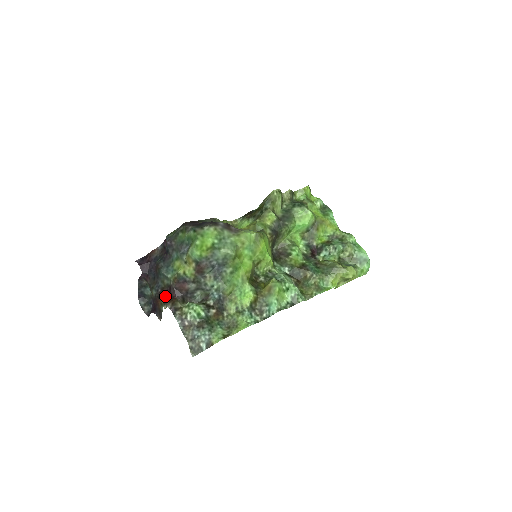
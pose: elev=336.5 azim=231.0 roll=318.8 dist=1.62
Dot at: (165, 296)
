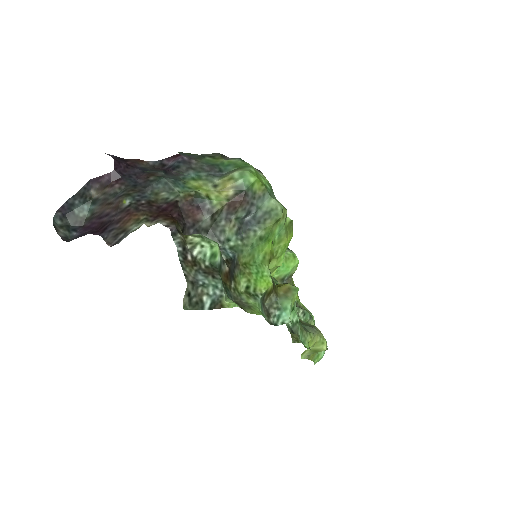
Dot at: (153, 211)
